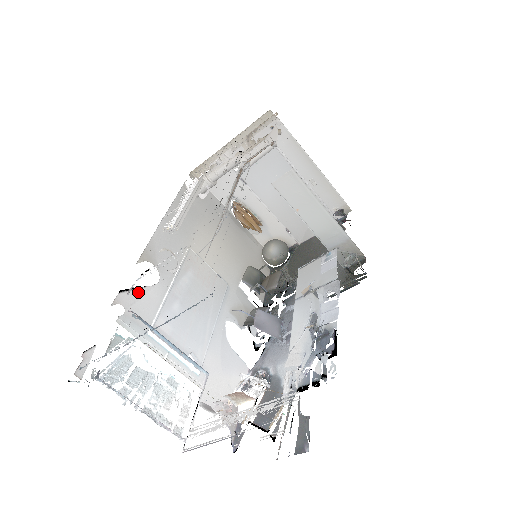
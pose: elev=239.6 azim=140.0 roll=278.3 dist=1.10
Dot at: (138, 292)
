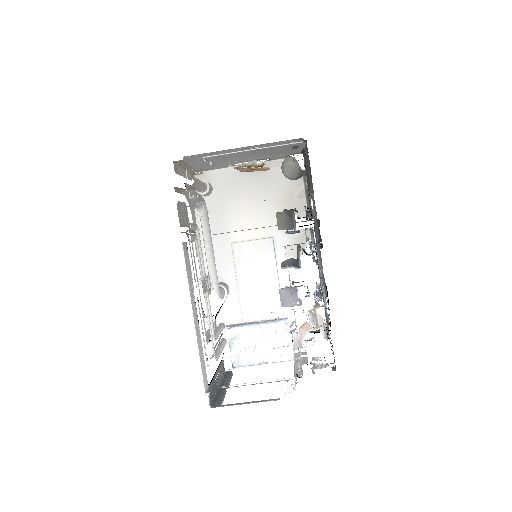
Dot at: (224, 307)
